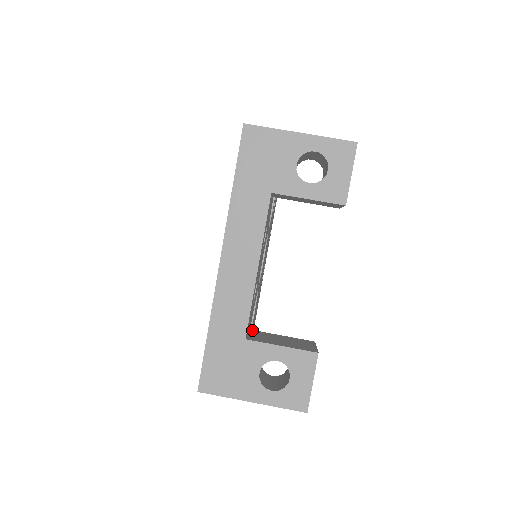
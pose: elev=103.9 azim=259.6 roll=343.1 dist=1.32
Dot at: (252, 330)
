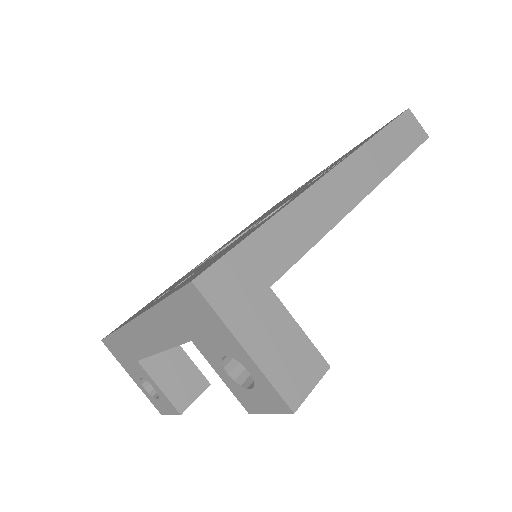
Dot at: occluded
